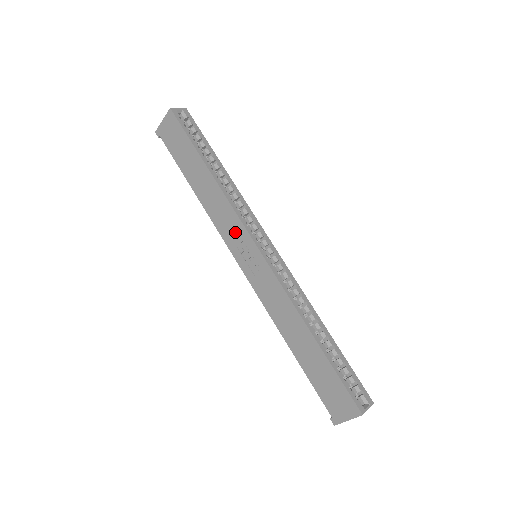
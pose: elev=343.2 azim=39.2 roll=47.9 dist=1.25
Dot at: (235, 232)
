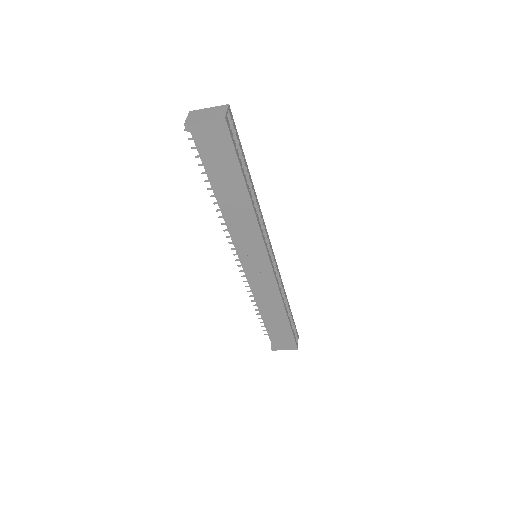
Dot at: (252, 245)
